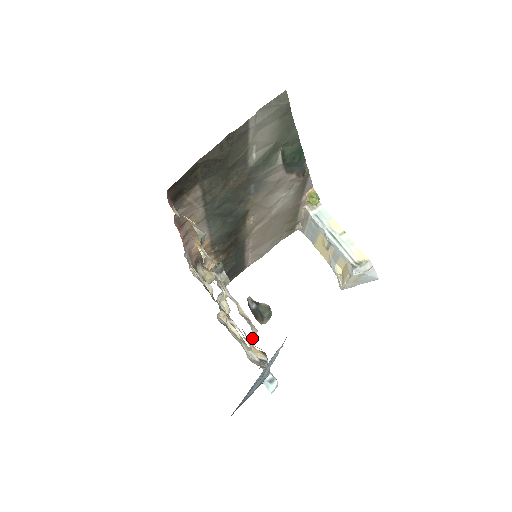
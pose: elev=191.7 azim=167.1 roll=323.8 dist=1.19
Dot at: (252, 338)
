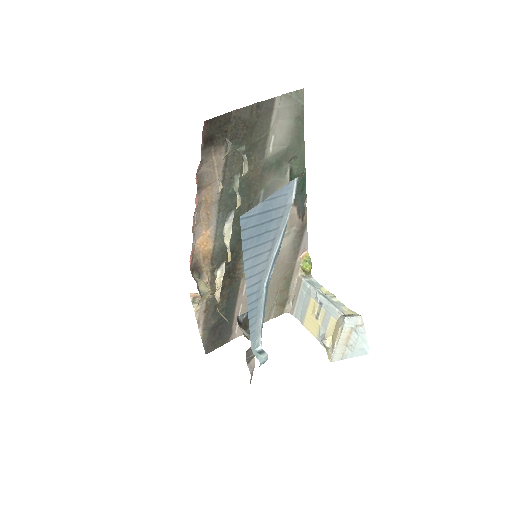
Dot at: occluded
